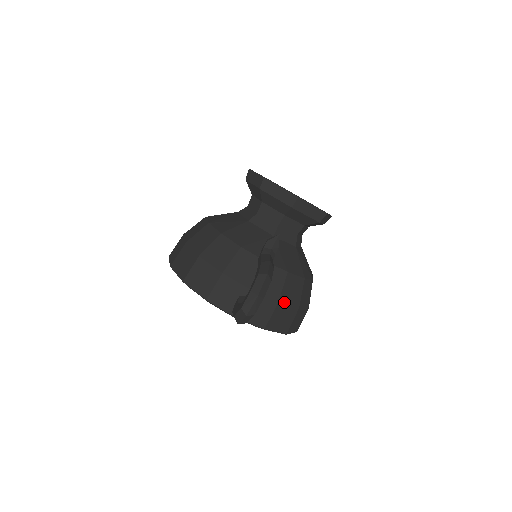
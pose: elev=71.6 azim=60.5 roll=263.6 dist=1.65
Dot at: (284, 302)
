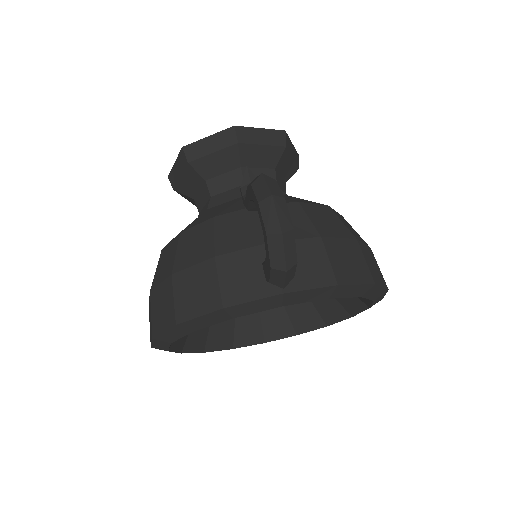
Dot at: (329, 235)
